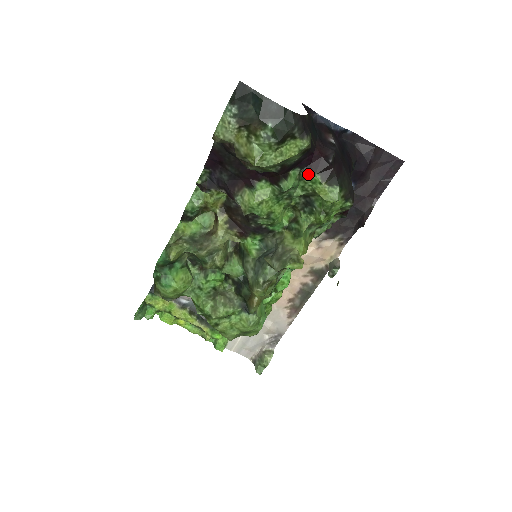
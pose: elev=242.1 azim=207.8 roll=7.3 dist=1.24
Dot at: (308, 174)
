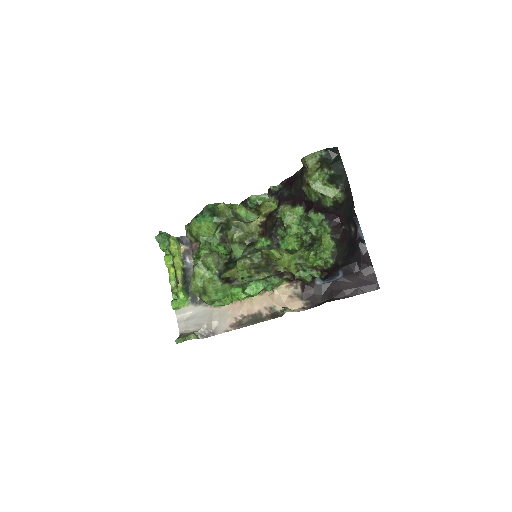
Dot at: (326, 224)
